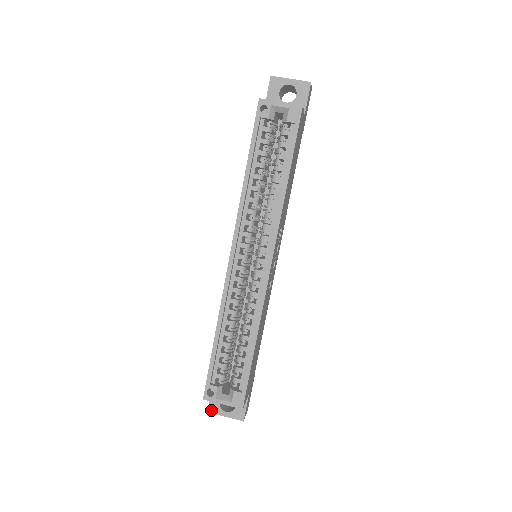
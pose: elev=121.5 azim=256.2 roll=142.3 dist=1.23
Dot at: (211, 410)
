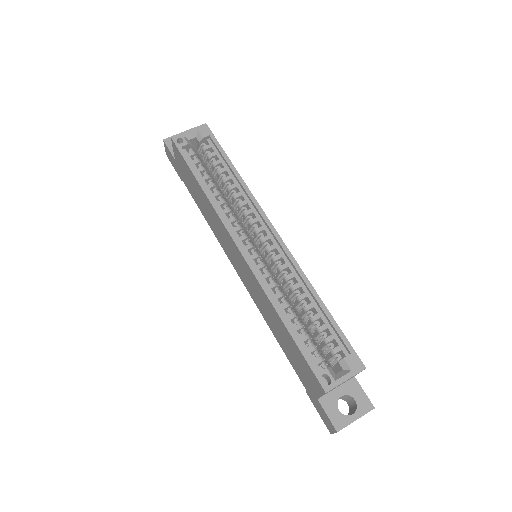
Dot at: (339, 426)
